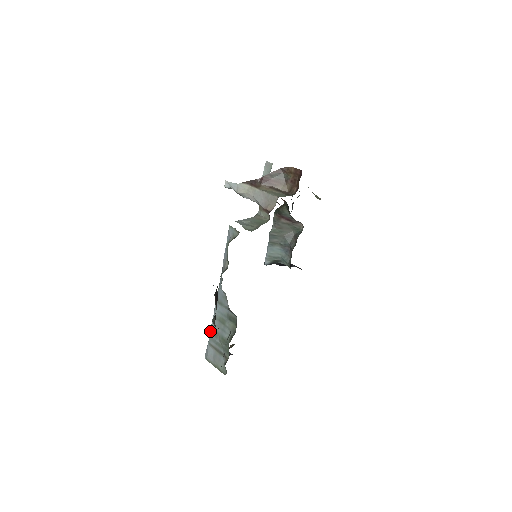
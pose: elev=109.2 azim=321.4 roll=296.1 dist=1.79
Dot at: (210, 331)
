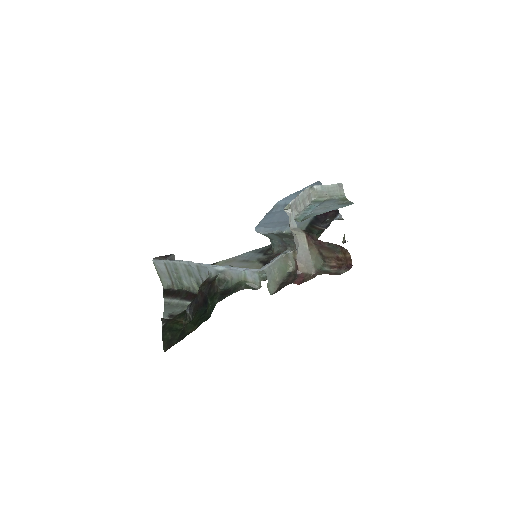
Dot at: (173, 262)
